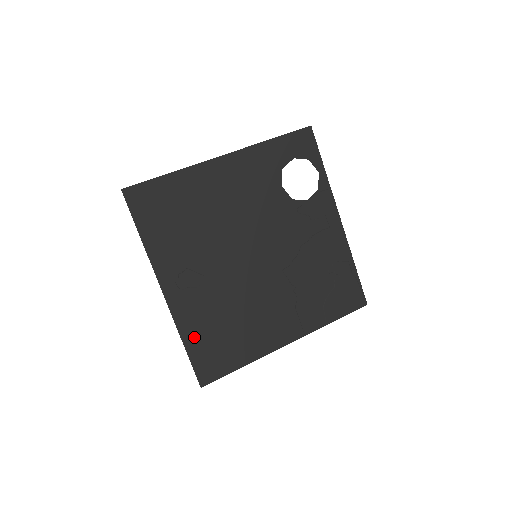
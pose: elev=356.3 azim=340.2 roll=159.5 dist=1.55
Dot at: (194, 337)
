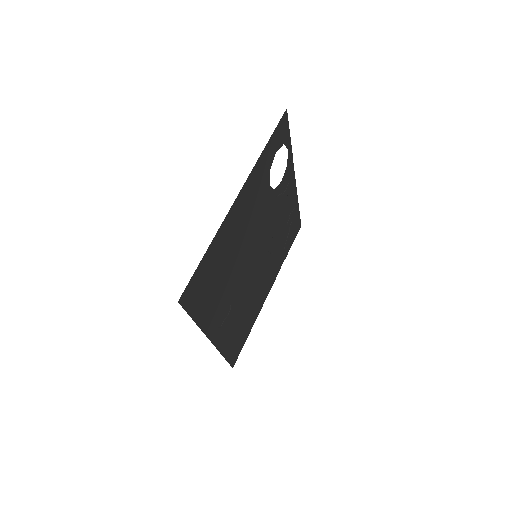
Dot at: (228, 346)
